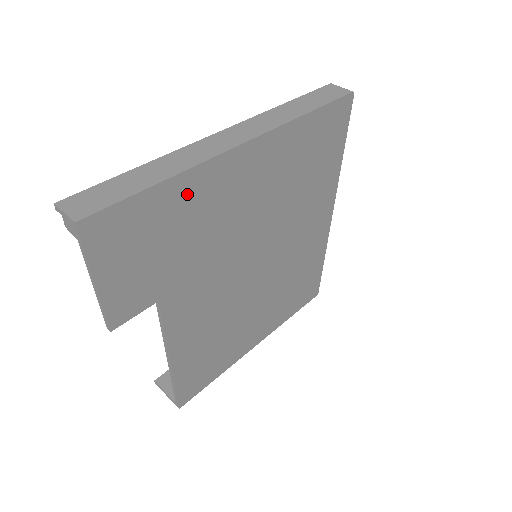
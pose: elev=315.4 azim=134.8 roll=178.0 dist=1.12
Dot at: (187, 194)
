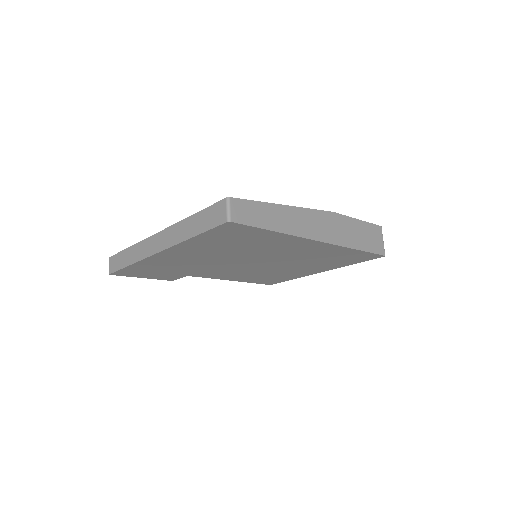
Dot at: (149, 264)
